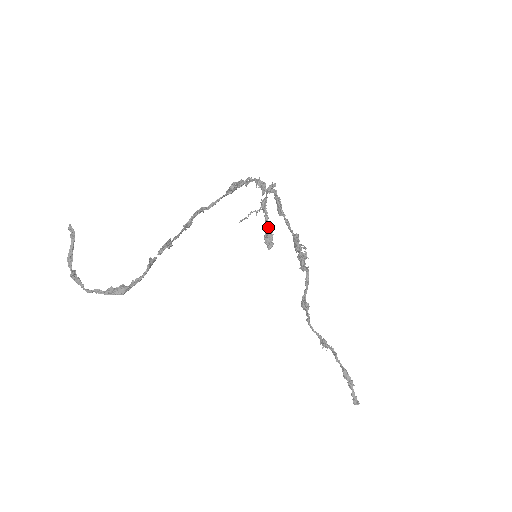
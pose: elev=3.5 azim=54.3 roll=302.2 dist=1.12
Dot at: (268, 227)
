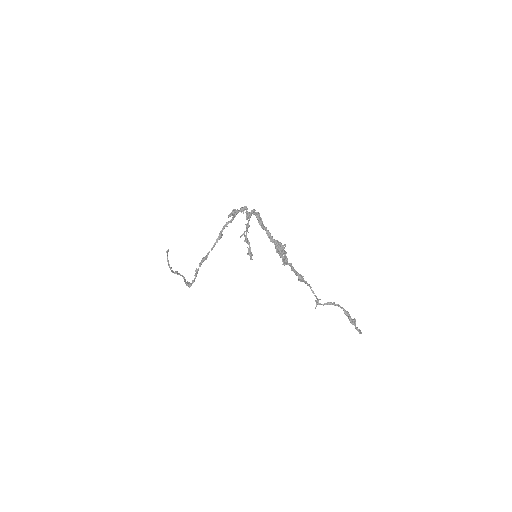
Dot at: (249, 246)
